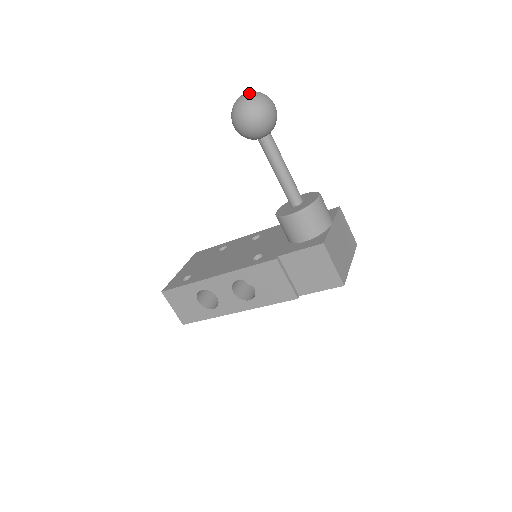
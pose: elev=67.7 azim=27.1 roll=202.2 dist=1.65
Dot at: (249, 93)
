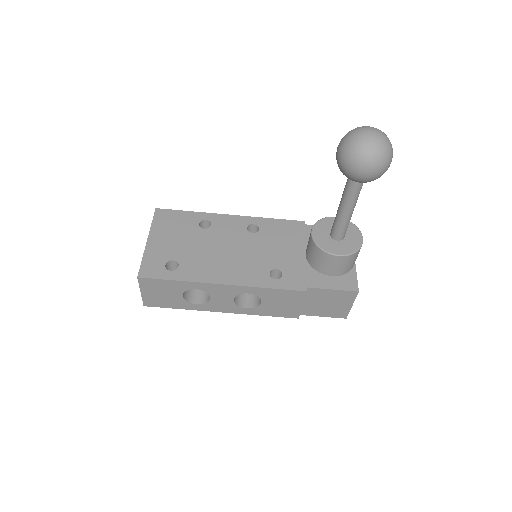
Dot at: (382, 137)
